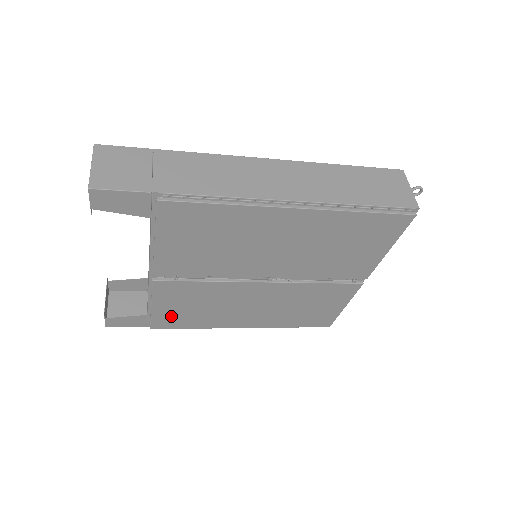
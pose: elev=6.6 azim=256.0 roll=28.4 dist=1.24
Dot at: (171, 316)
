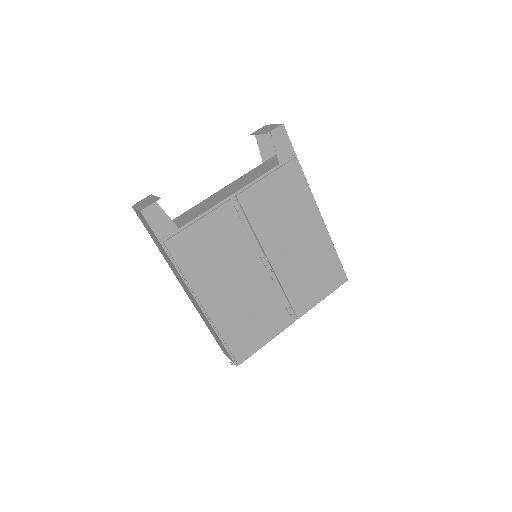
Dot at: (193, 243)
